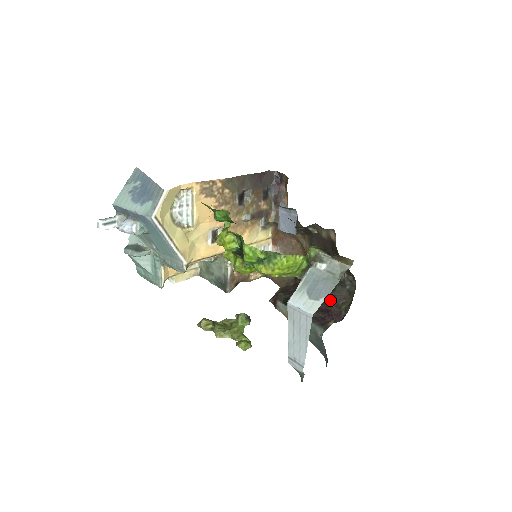
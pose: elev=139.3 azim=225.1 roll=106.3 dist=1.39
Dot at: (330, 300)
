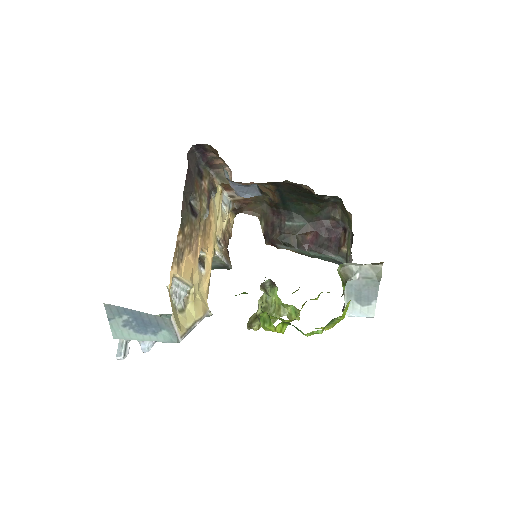
Dot at: (321, 217)
